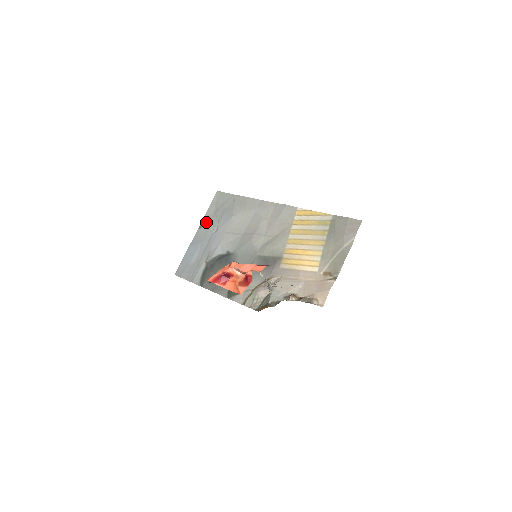
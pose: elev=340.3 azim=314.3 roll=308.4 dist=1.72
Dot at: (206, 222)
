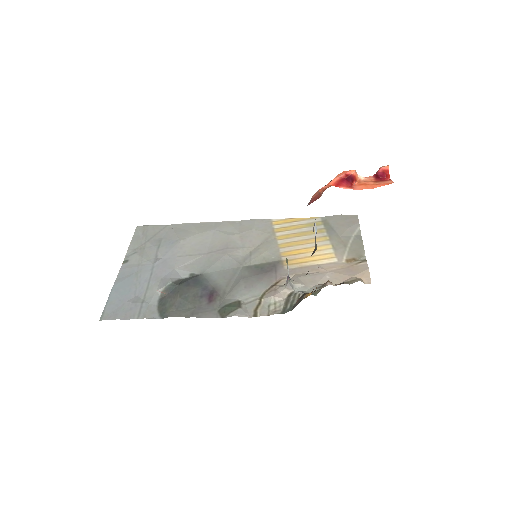
Dot at: (134, 255)
